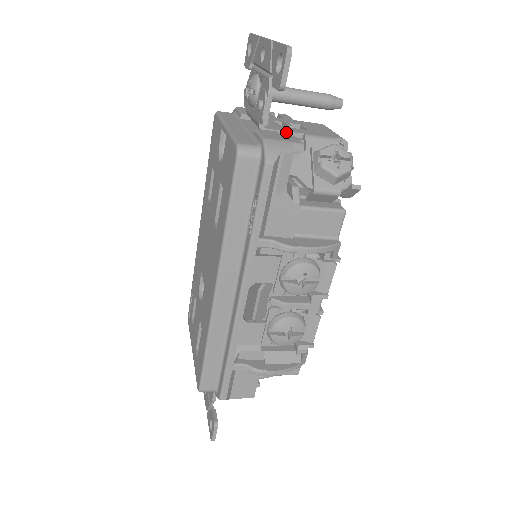
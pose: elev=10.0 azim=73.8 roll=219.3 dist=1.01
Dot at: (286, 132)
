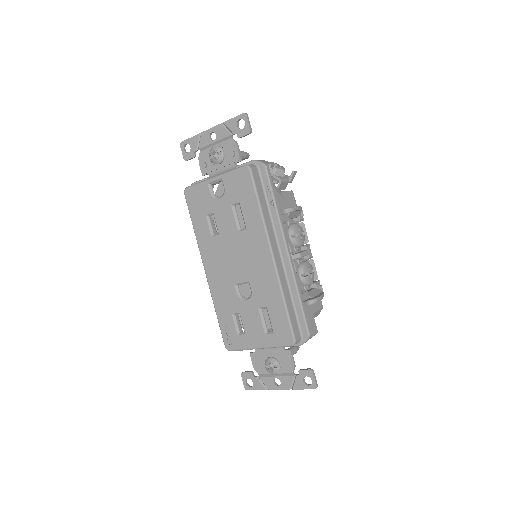
Dot at: occluded
